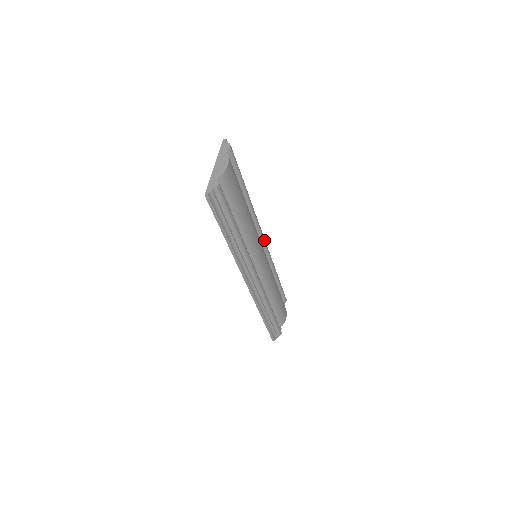
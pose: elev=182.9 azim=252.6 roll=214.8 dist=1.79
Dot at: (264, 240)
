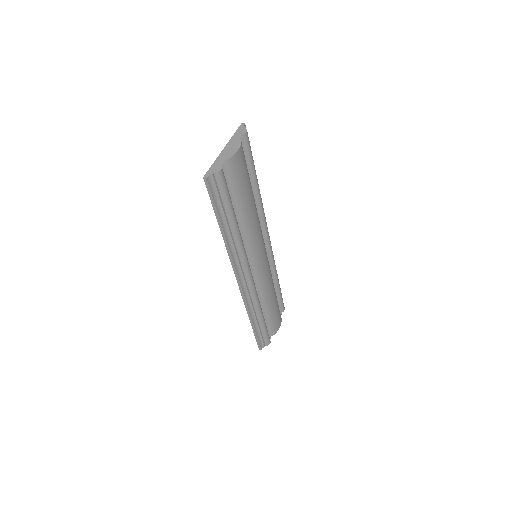
Dot at: (269, 241)
